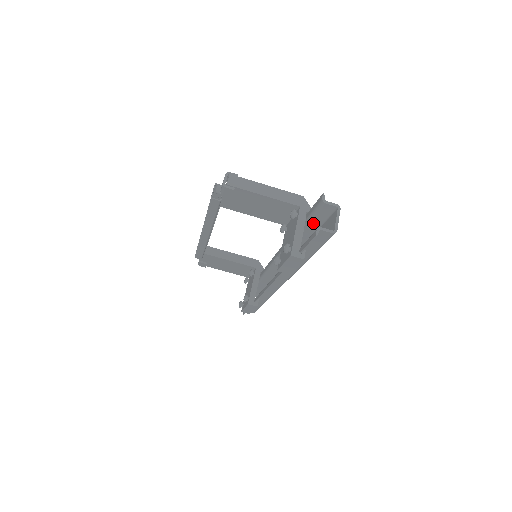
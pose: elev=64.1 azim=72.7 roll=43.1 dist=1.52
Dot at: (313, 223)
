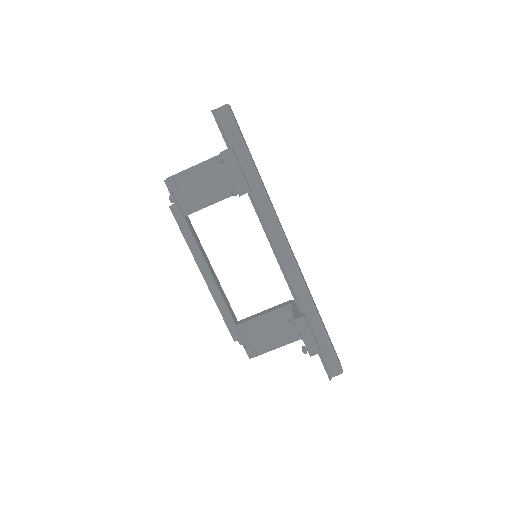
Dot at: occluded
